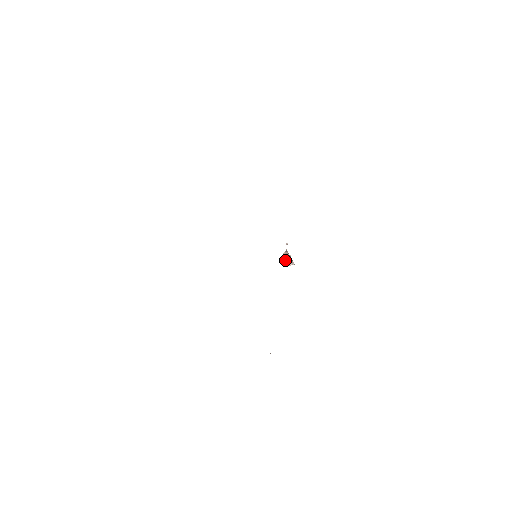
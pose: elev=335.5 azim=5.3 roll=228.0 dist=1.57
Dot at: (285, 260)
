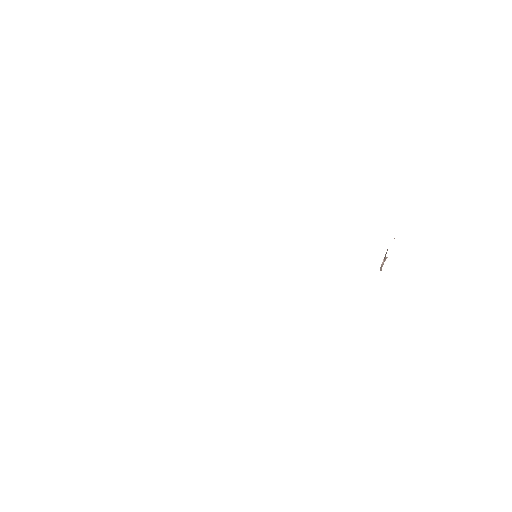
Dot at: (383, 260)
